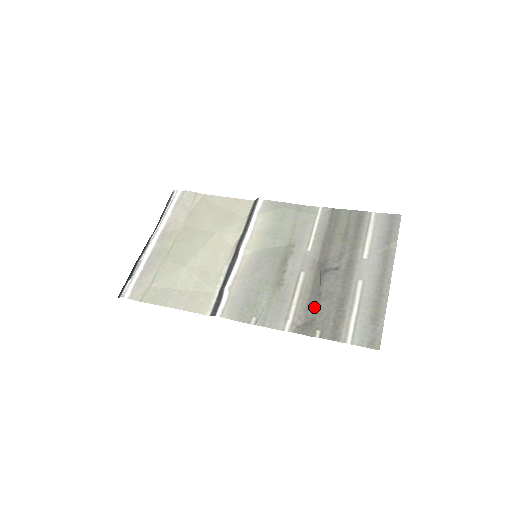
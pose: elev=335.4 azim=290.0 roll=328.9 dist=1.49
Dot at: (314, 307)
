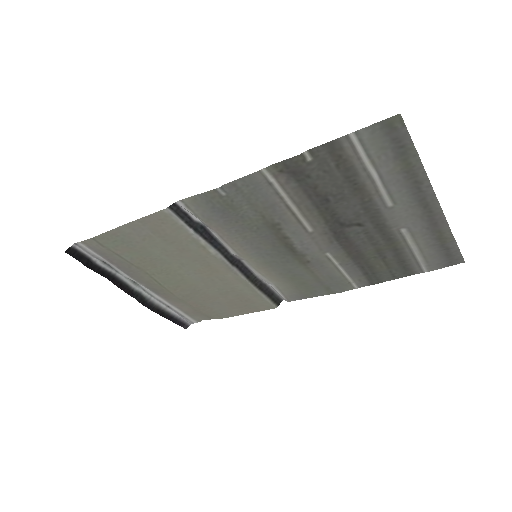
Dot at: (313, 189)
